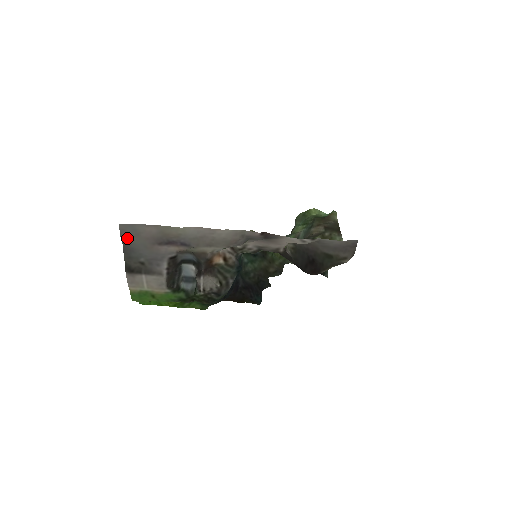
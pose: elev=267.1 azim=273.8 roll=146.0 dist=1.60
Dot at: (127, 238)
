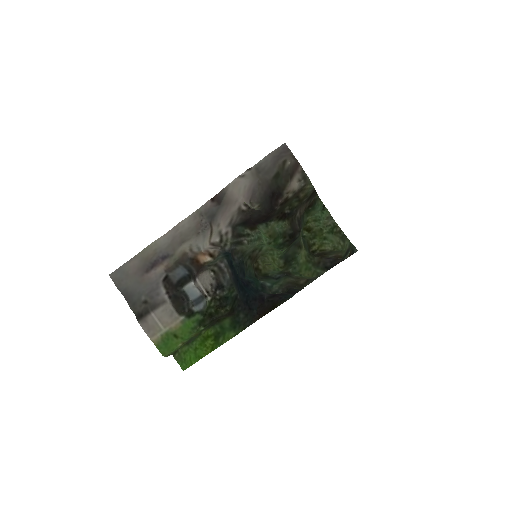
Dot at: (122, 285)
